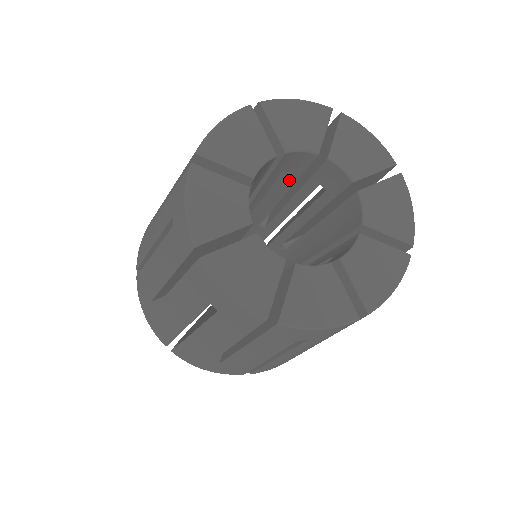
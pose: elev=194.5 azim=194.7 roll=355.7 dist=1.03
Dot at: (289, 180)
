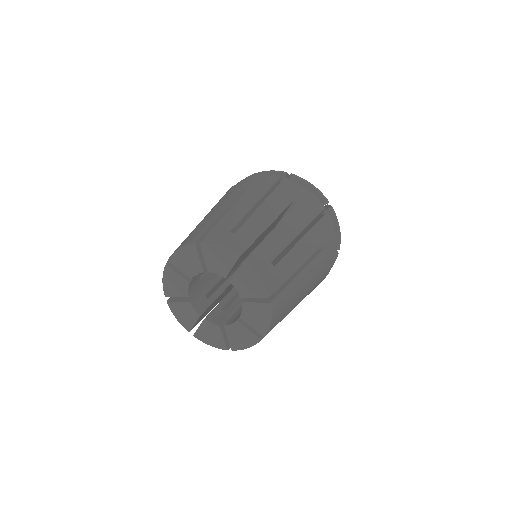
Dot at: occluded
